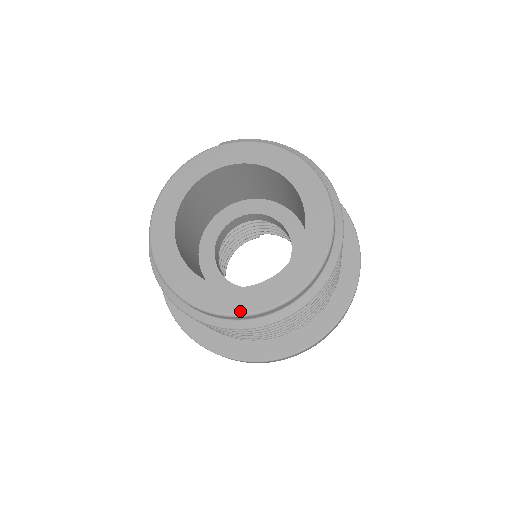
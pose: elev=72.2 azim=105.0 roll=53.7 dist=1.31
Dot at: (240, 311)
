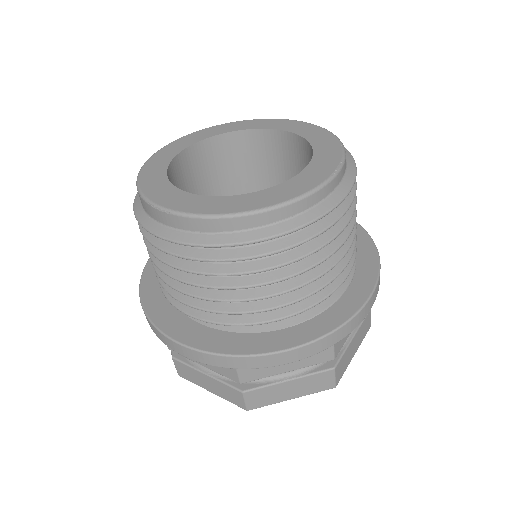
Dot at: (238, 210)
